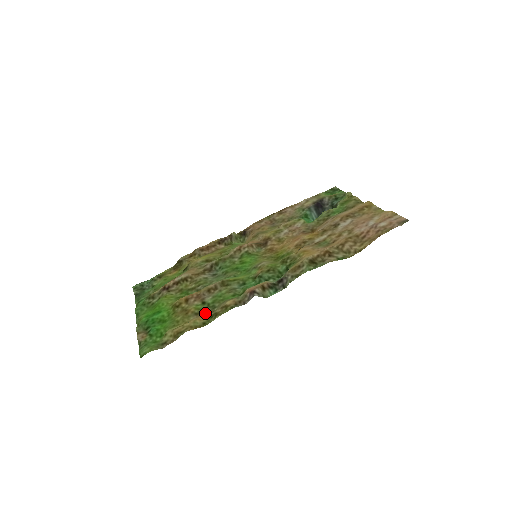
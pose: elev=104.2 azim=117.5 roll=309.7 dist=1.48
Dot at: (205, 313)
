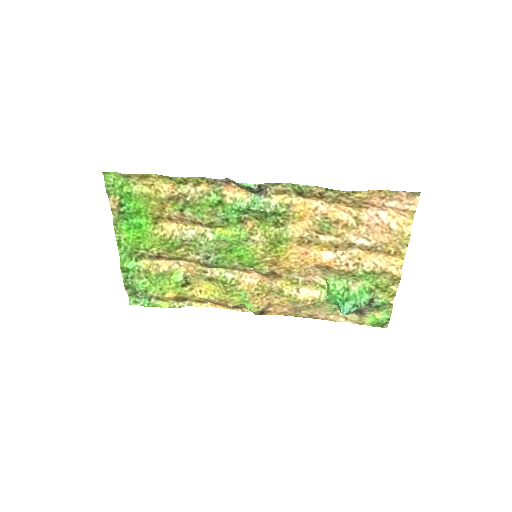
Dot at: (177, 196)
